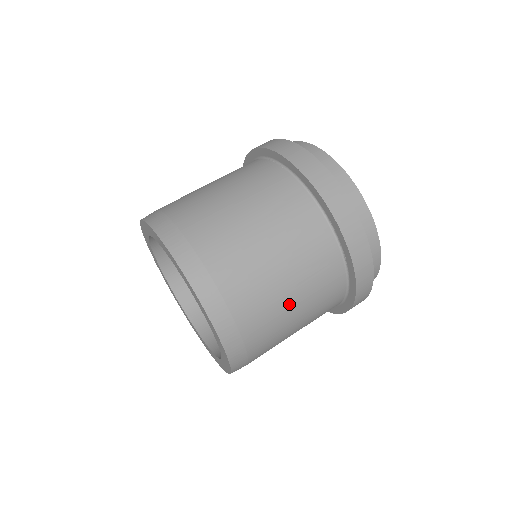
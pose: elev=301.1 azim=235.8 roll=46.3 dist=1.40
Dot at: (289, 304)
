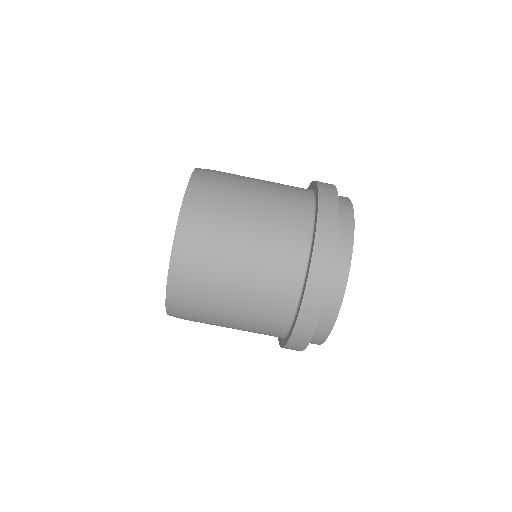
Dot at: (231, 310)
